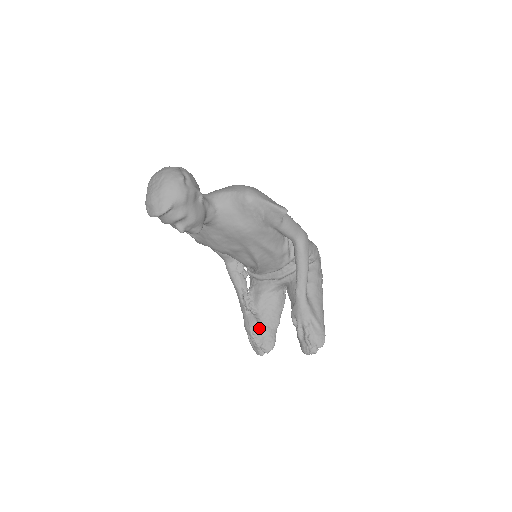
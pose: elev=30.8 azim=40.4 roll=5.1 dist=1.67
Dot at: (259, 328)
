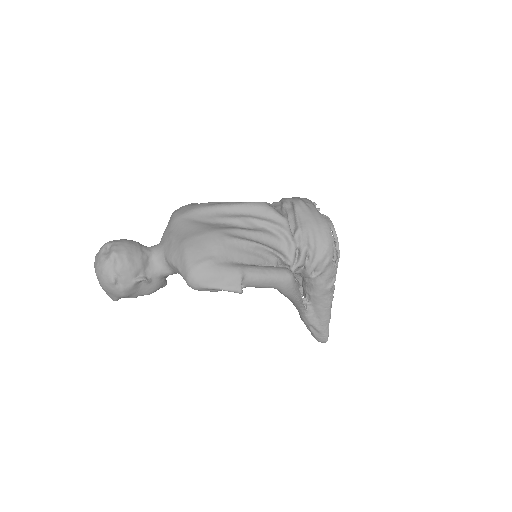
Dot at: occluded
